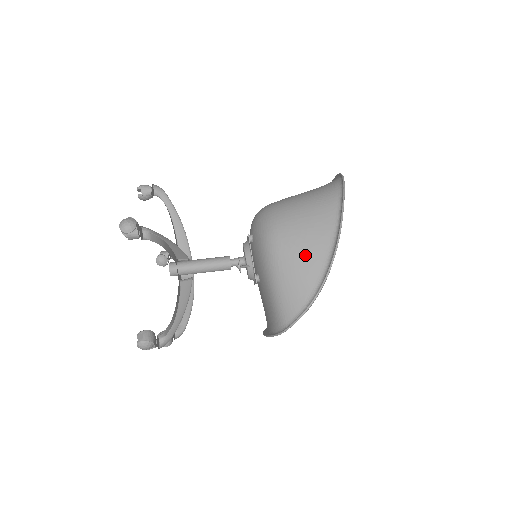
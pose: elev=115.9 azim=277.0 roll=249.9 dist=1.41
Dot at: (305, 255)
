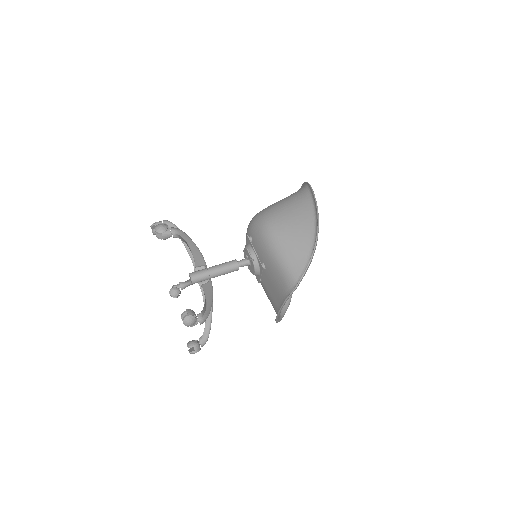
Dot at: (297, 229)
